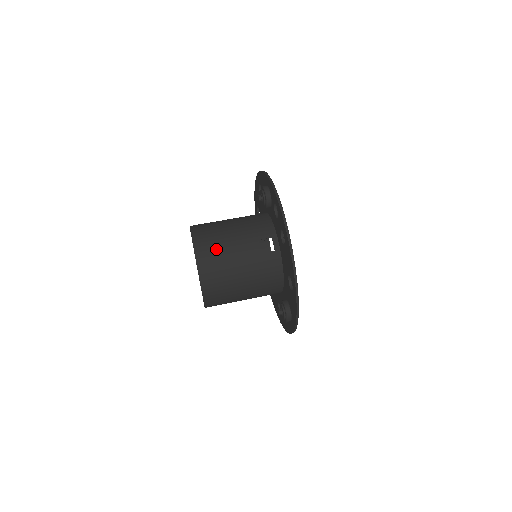
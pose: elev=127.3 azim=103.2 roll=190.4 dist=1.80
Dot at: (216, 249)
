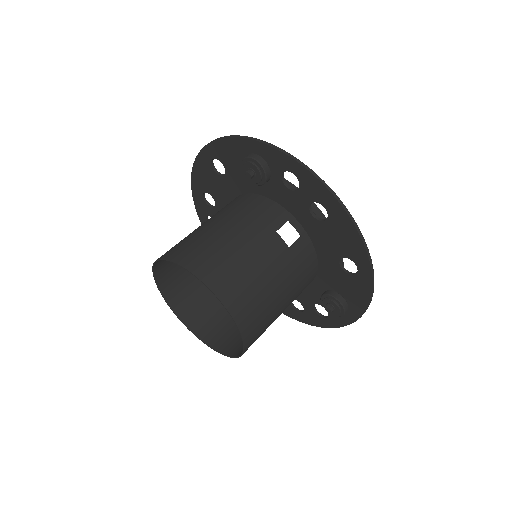
Dot at: (235, 271)
